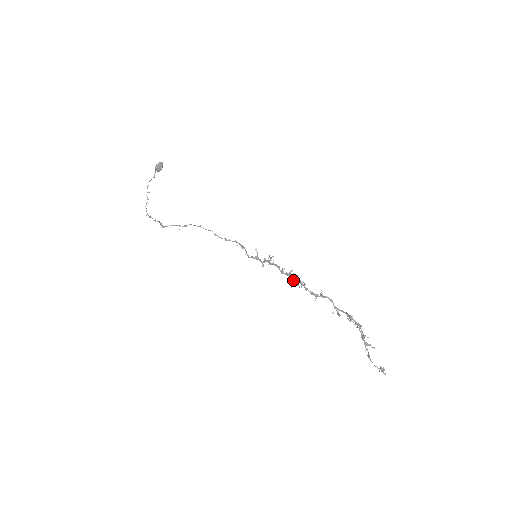
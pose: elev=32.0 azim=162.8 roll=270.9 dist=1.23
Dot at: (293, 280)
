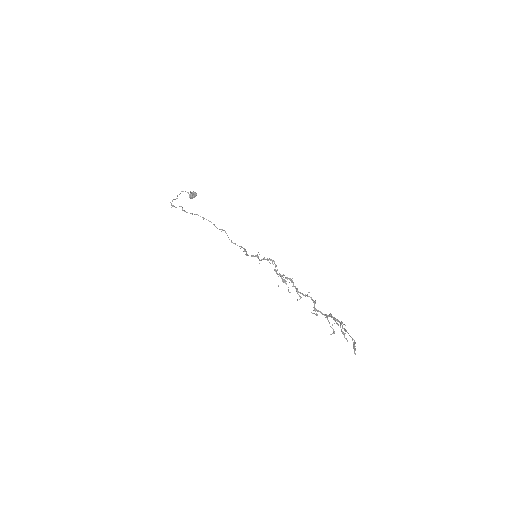
Dot at: (284, 279)
